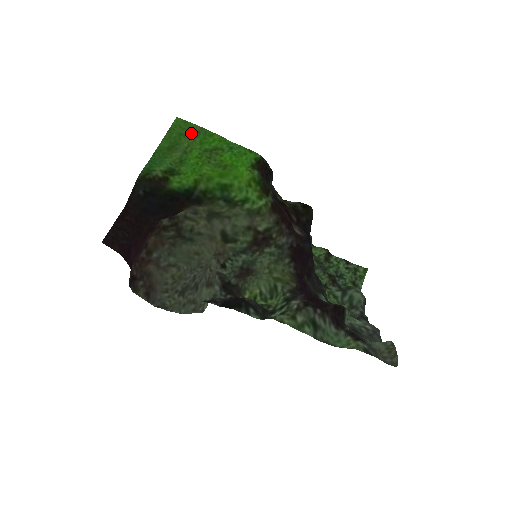
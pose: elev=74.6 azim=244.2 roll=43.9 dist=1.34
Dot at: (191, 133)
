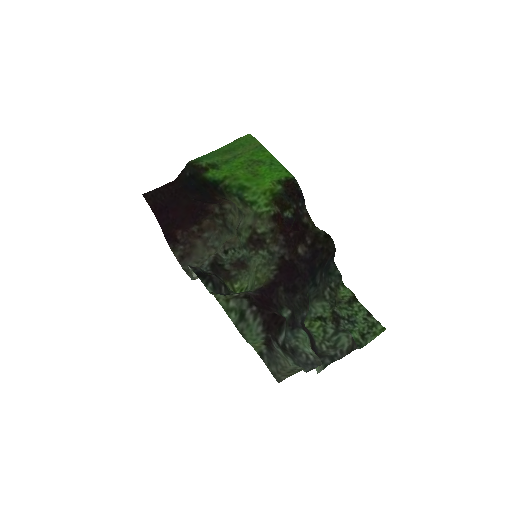
Dot at: (250, 146)
